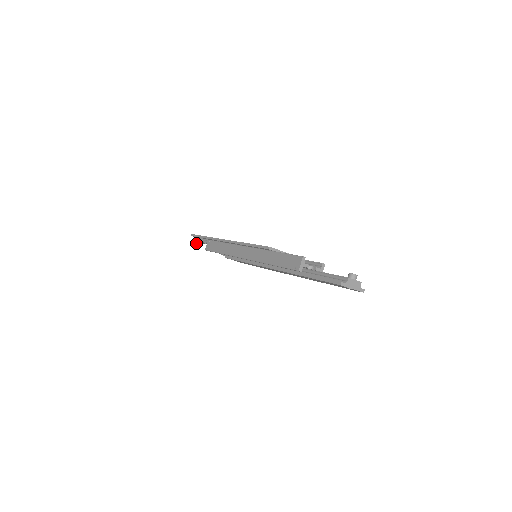
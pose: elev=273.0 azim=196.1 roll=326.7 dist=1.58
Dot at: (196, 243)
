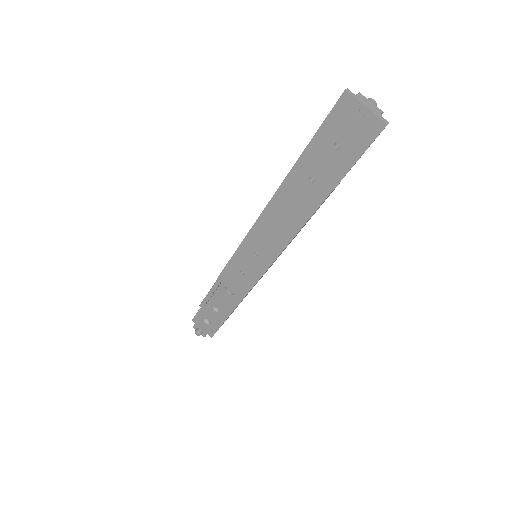
Dot at: (195, 330)
